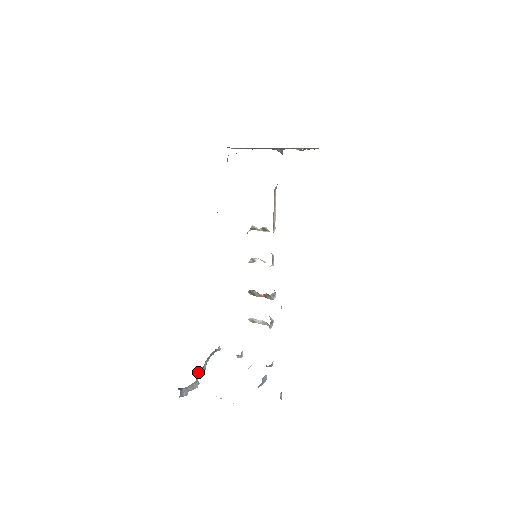
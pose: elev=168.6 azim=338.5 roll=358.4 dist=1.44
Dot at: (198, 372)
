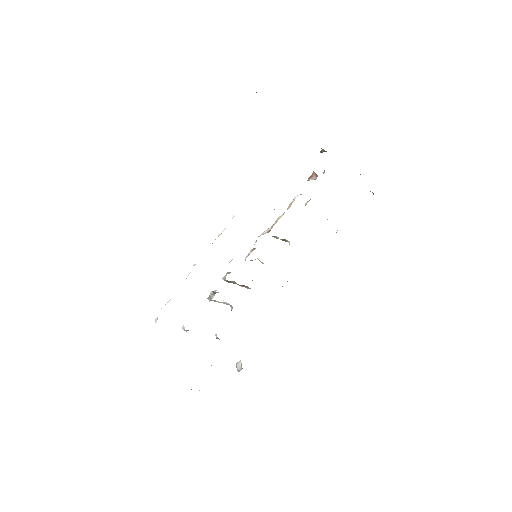
Dot at: occluded
